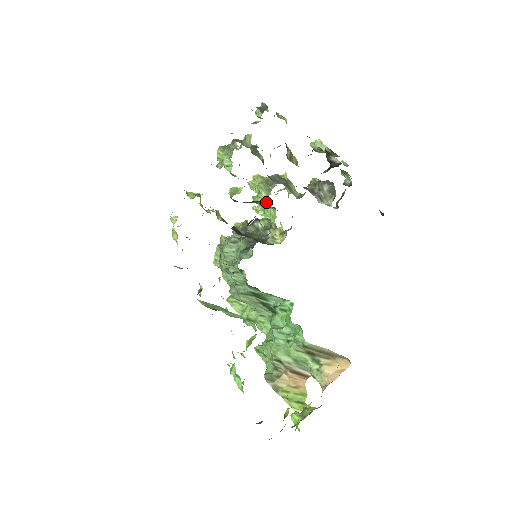
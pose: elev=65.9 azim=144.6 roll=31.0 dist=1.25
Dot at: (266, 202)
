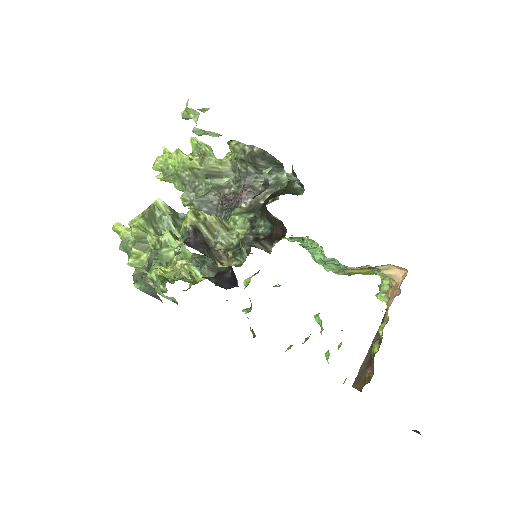
Dot at: occluded
